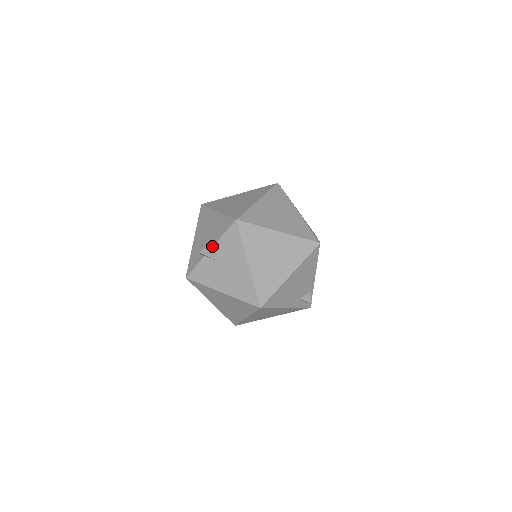
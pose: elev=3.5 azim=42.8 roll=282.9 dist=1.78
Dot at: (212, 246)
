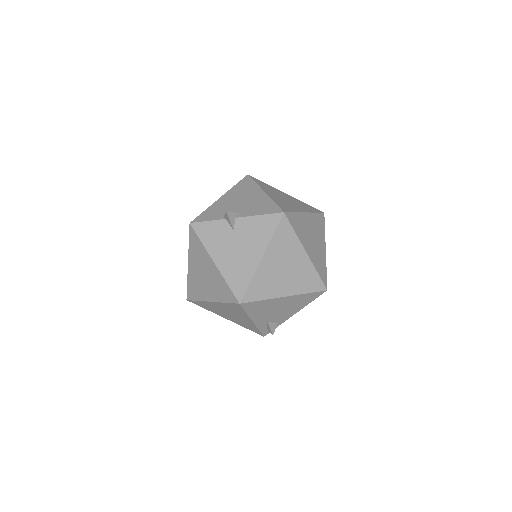
Dot at: (241, 216)
